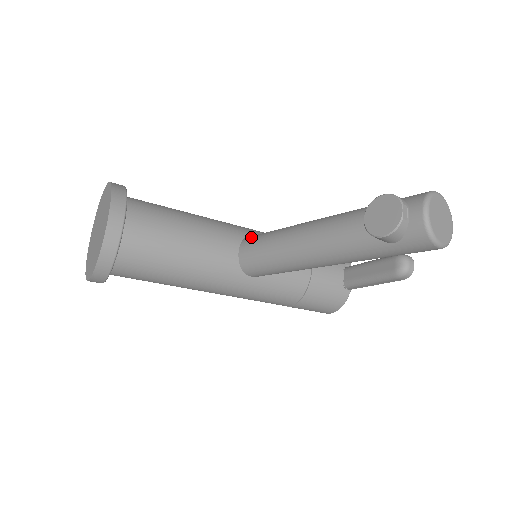
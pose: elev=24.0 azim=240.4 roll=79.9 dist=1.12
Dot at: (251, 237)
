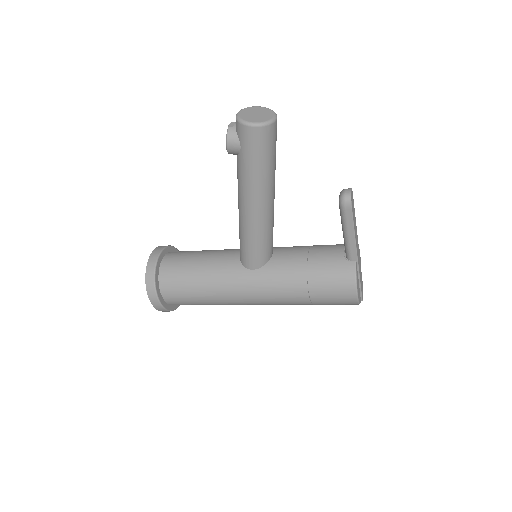
Dot at: occluded
